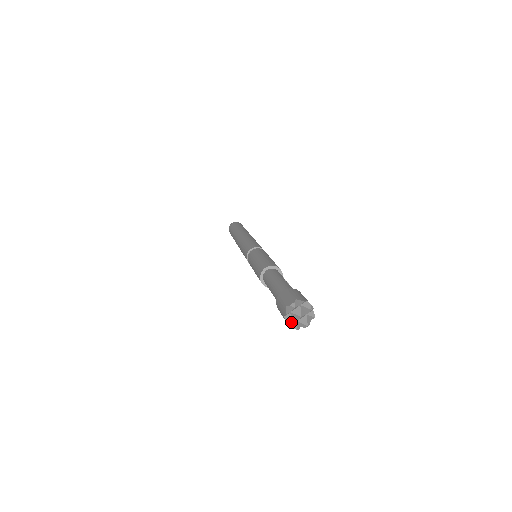
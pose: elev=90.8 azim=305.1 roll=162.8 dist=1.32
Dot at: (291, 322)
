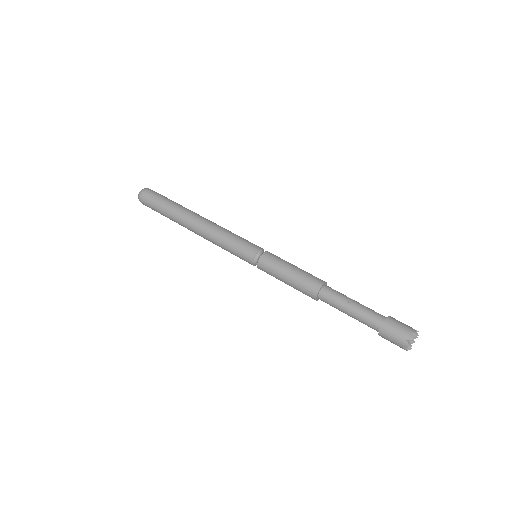
Dot at: (410, 348)
